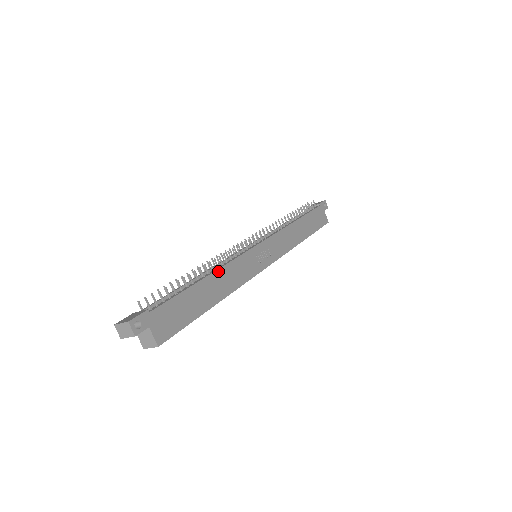
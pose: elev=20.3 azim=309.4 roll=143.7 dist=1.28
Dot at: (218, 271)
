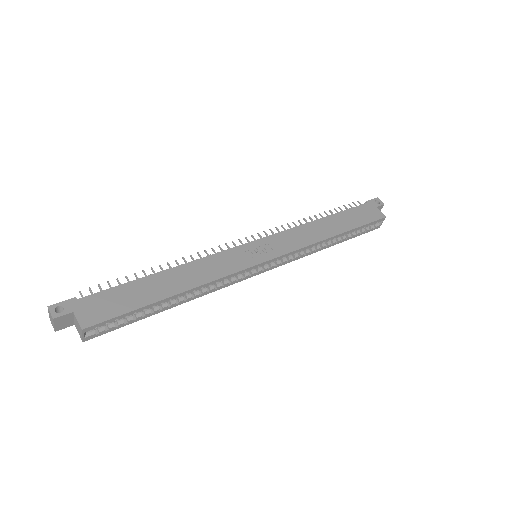
Dot at: (183, 266)
